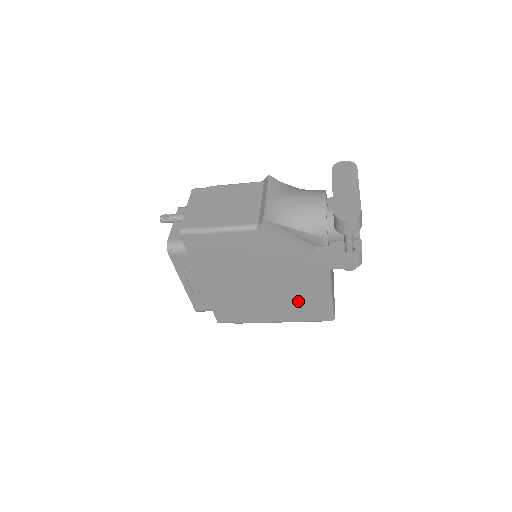
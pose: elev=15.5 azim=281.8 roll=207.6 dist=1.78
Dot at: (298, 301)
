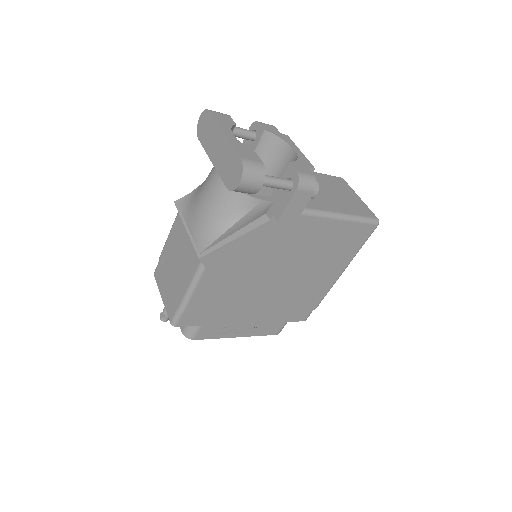
Dot at: (327, 250)
